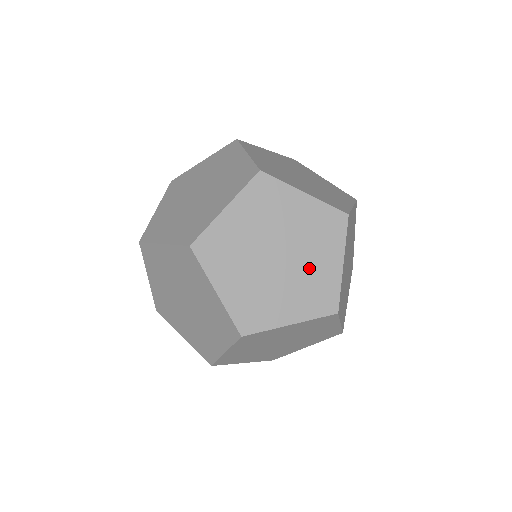
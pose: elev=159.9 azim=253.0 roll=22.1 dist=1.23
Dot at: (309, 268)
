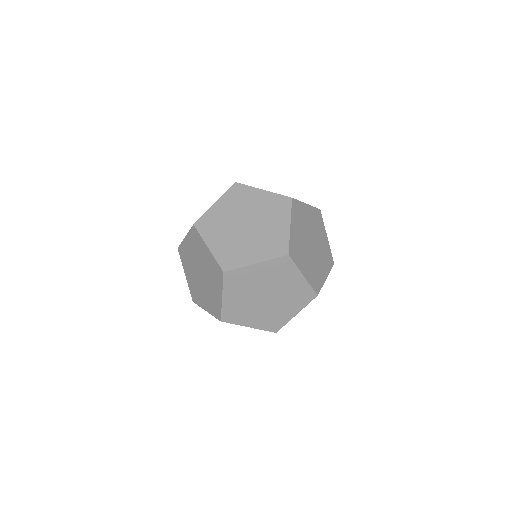
Dot at: (267, 230)
